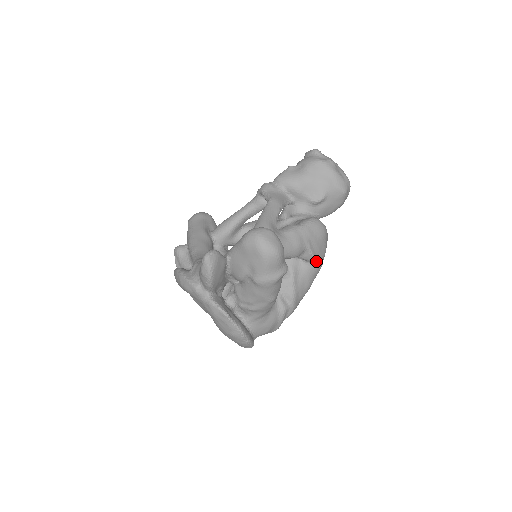
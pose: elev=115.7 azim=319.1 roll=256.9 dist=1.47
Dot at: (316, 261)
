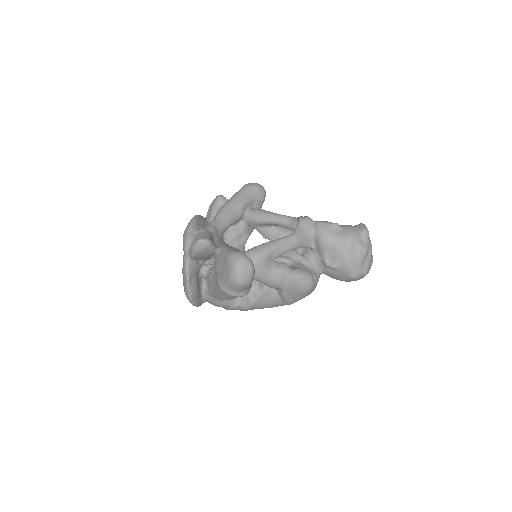
Dot at: (285, 300)
